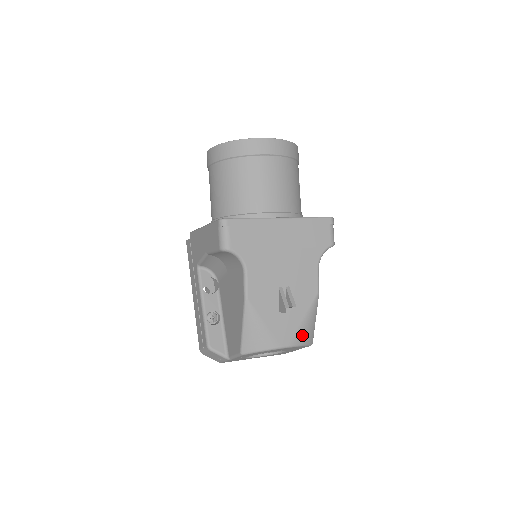
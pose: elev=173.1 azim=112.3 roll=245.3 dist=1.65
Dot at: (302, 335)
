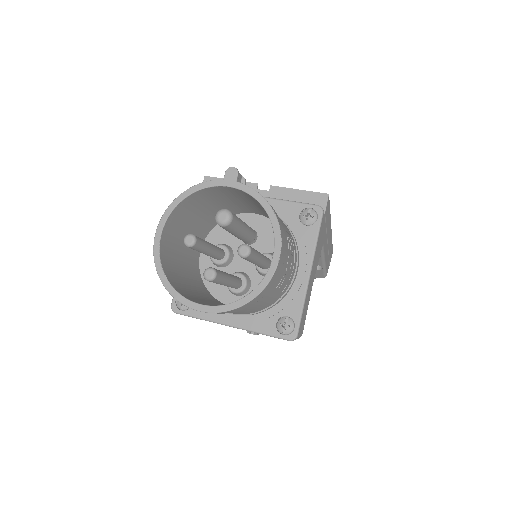
Dot at: occluded
